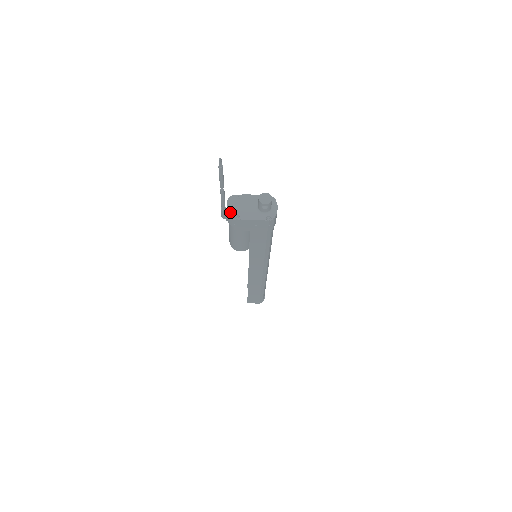
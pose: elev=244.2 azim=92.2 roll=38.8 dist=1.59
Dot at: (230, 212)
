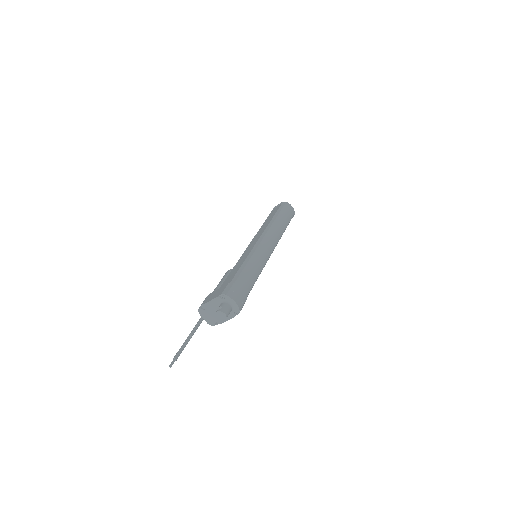
Dot at: (209, 322)
